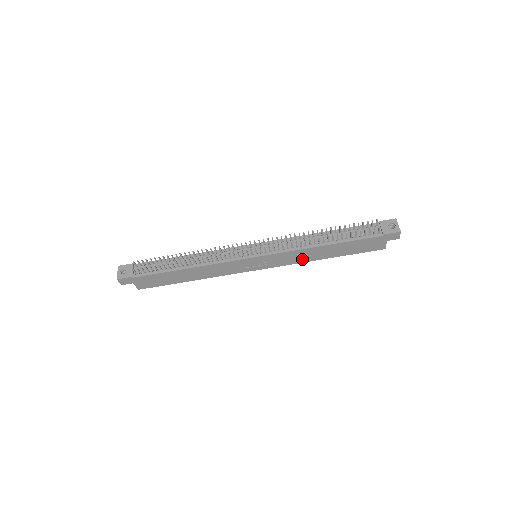
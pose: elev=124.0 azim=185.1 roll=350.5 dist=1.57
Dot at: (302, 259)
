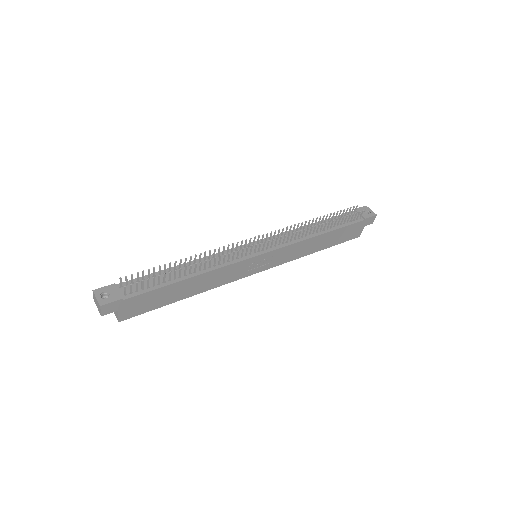
Dot at: (298, 254)
